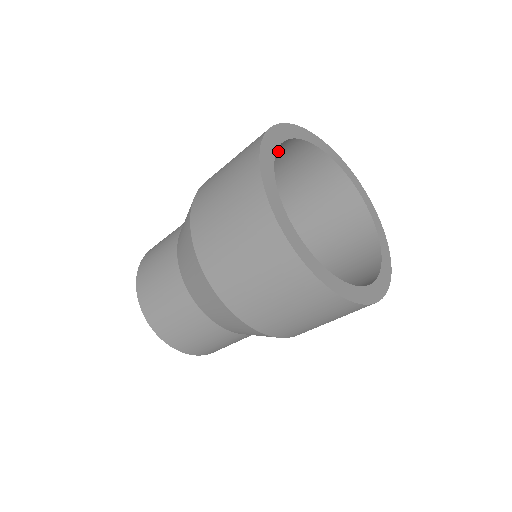
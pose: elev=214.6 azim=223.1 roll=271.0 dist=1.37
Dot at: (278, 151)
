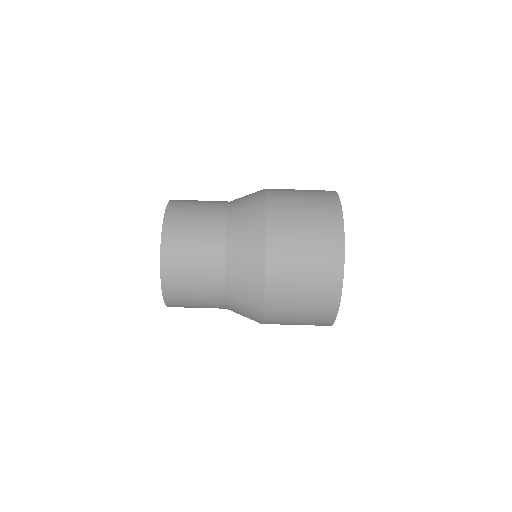
Dot at: occluded
